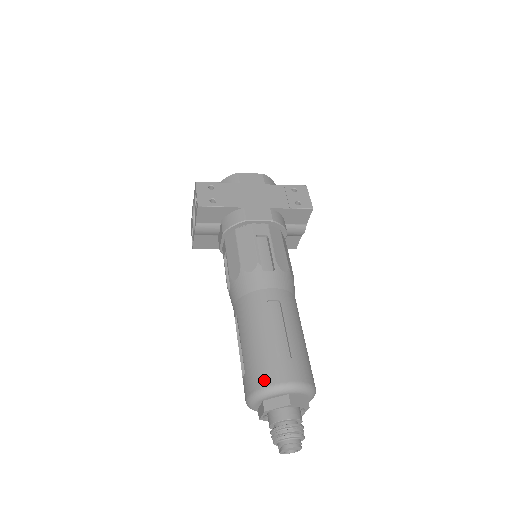
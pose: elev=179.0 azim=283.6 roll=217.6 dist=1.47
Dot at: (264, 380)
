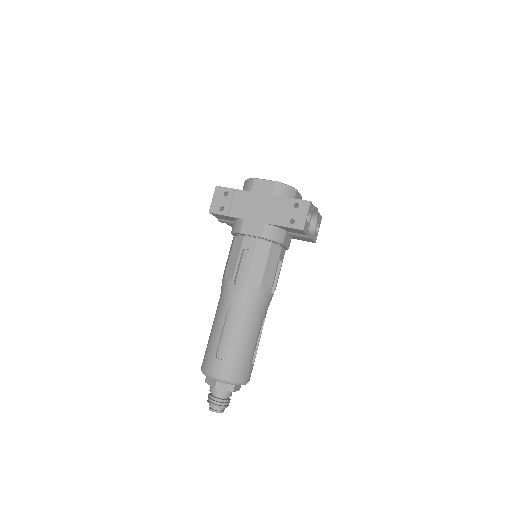
Dot at: (205, 366)
